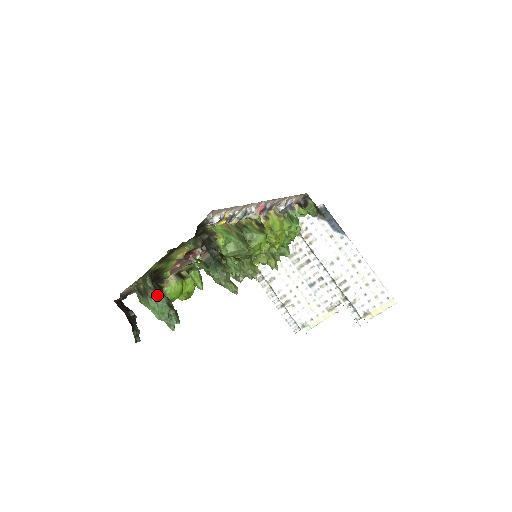
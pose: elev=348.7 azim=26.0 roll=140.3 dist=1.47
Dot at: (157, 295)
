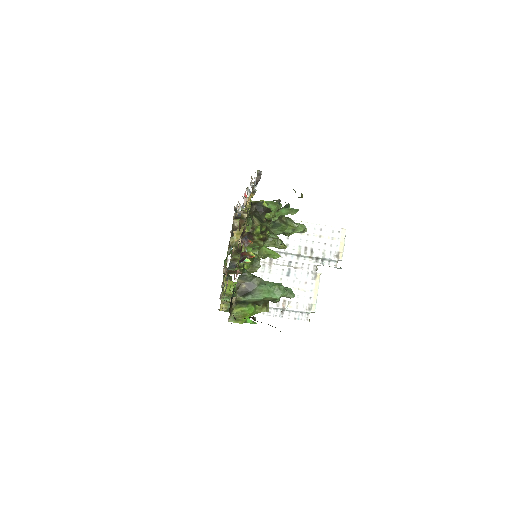
Dot at: (260, 282)
